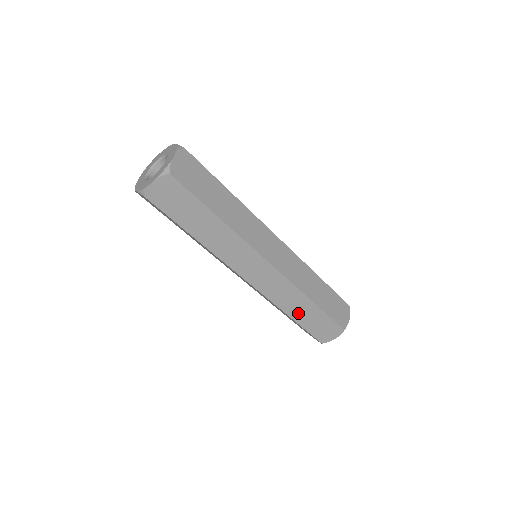
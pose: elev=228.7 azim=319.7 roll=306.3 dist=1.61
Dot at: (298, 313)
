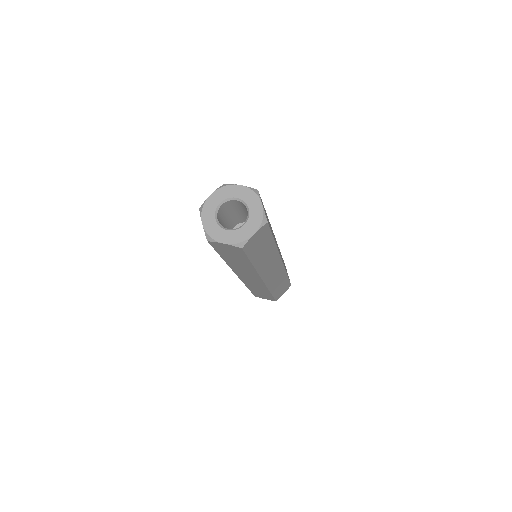
Dot at: (255, 290)
